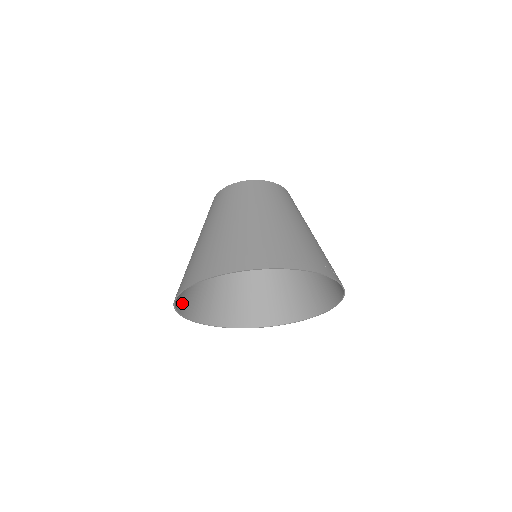
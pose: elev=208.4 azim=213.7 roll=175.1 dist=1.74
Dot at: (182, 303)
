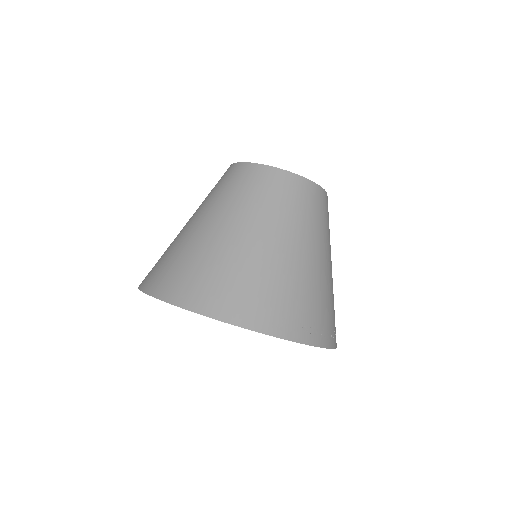
Dot at: occluded
